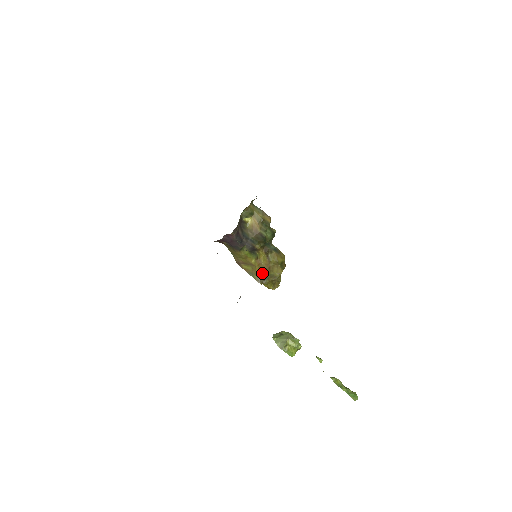
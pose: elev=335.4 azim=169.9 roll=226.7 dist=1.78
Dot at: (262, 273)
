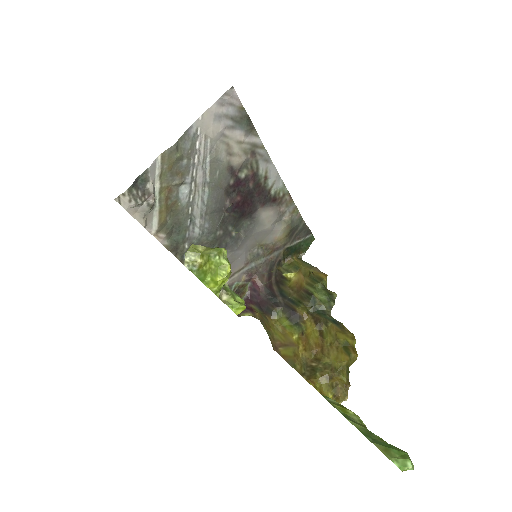
Dot at: (310, 361)
